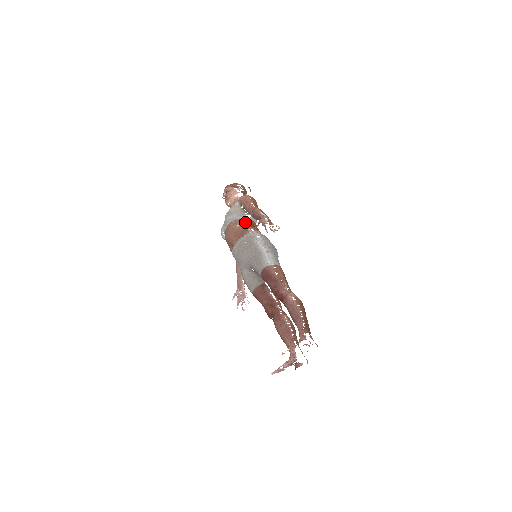
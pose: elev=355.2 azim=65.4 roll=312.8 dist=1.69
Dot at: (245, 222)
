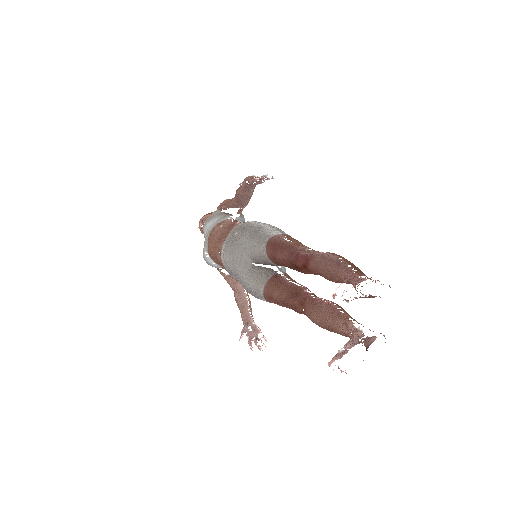
Dot at: (230, 221)
